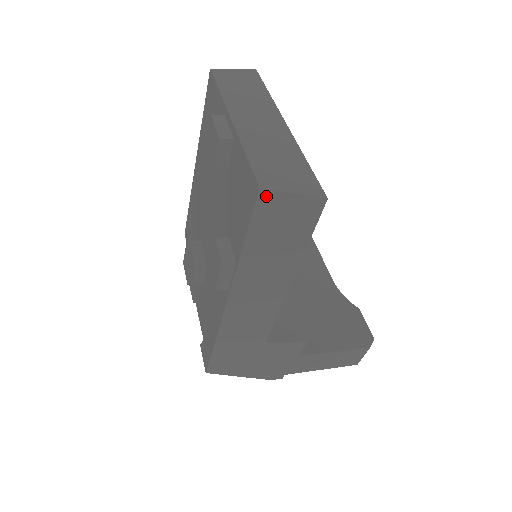
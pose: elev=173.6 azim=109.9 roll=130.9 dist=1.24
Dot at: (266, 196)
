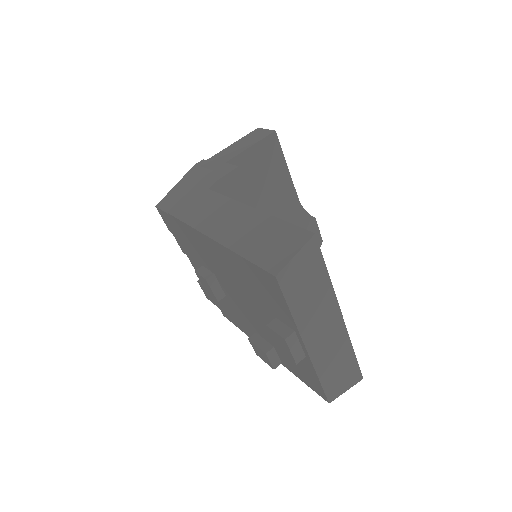
Dot at: occluded
